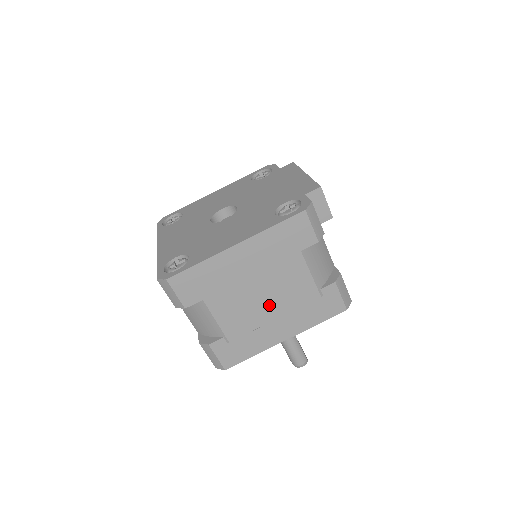
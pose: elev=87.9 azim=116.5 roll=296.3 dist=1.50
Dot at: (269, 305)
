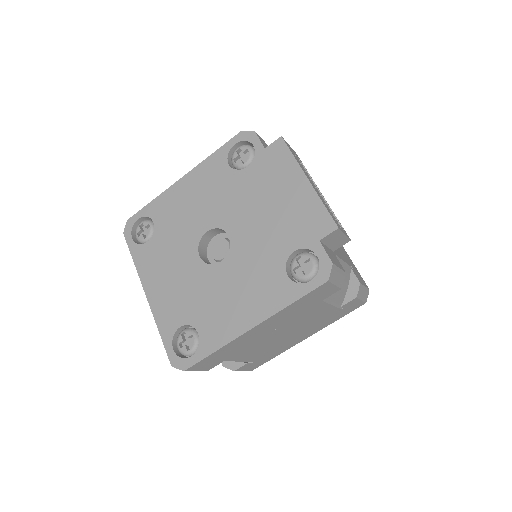
Dot at: (290, 334)
